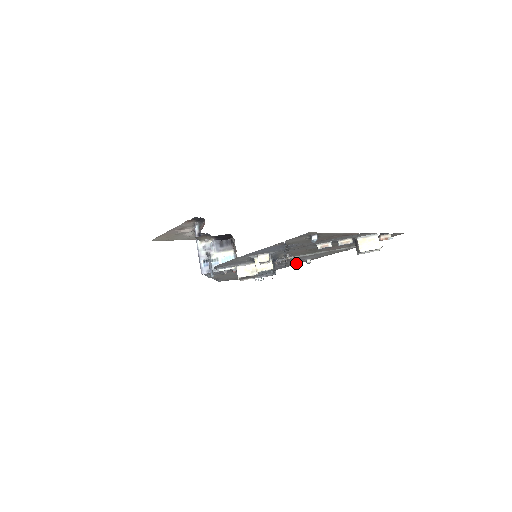
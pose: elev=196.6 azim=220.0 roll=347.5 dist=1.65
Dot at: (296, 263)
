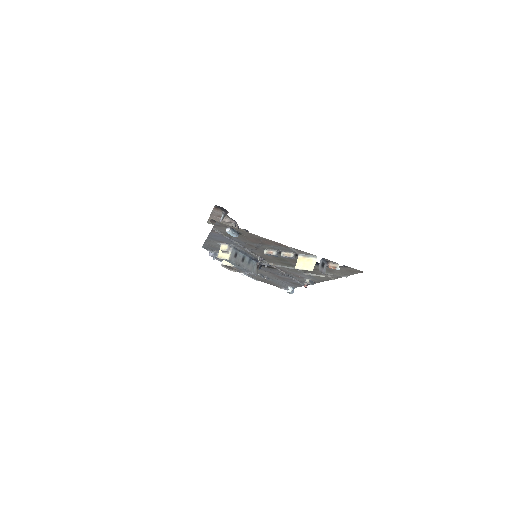
Dot at: occluded
